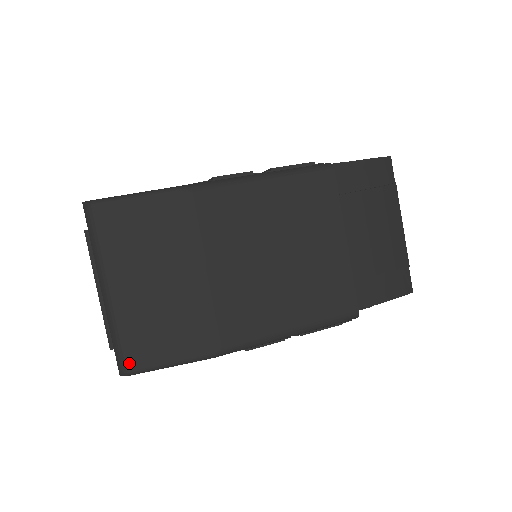
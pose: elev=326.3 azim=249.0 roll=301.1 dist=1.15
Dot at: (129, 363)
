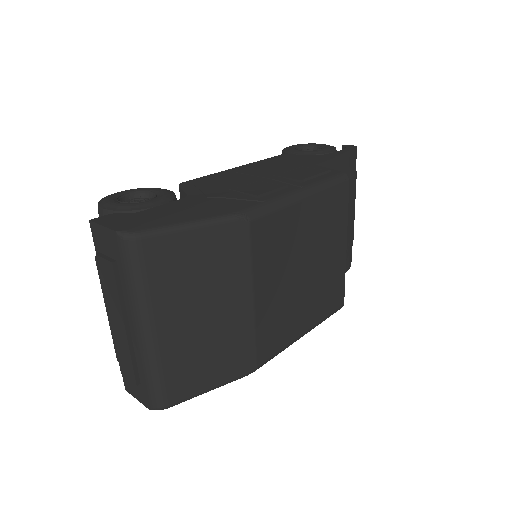
Dot at: (168, 399)
